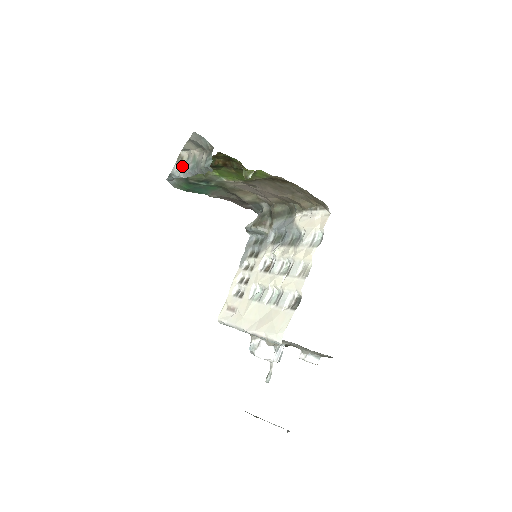
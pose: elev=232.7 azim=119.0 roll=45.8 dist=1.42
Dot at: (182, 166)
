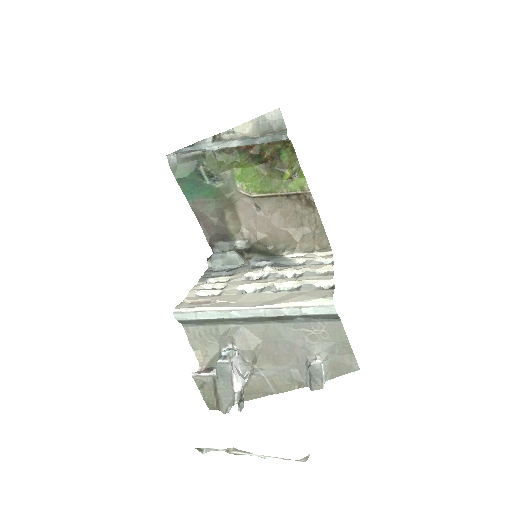
Dot at: (220, 140)
